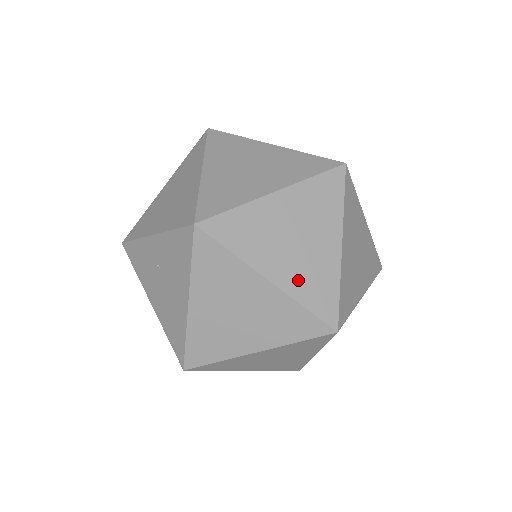
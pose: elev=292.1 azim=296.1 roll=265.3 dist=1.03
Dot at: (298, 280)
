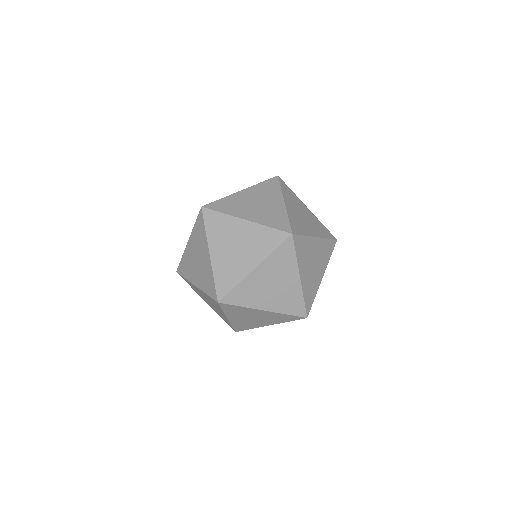
Dot at: (280, 304)
